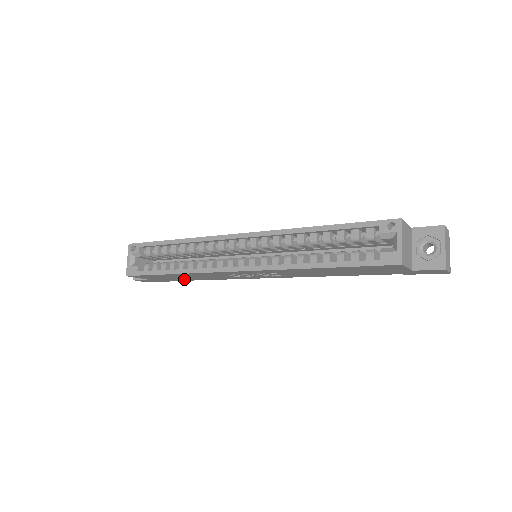
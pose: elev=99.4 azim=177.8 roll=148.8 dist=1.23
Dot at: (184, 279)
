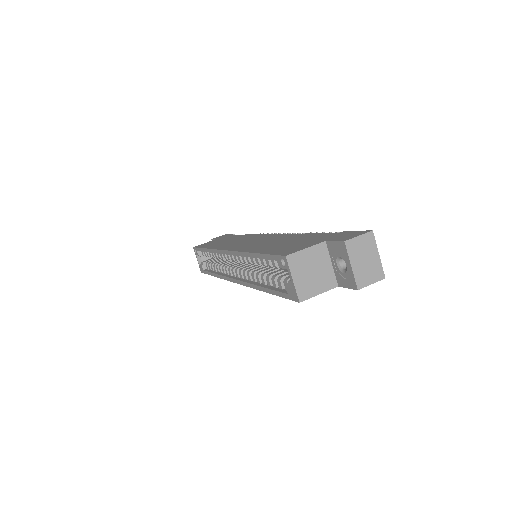
Dot at: occluded
